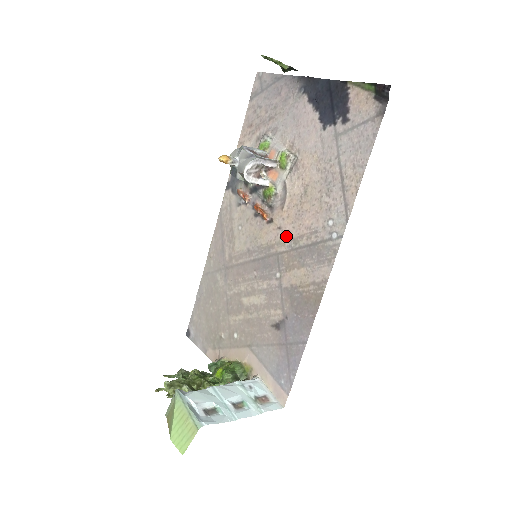
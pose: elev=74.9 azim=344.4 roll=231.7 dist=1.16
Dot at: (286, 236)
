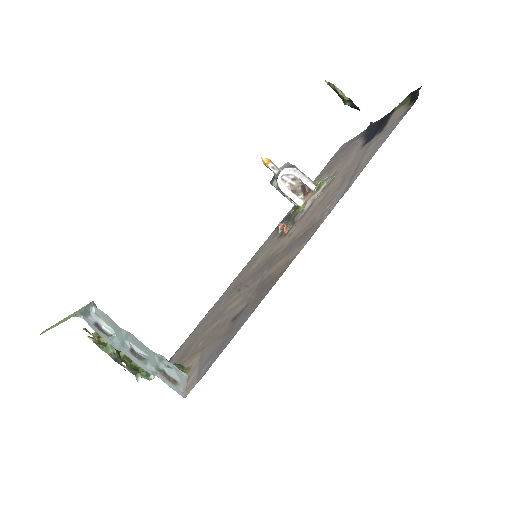
Dot at: (290, 238)
